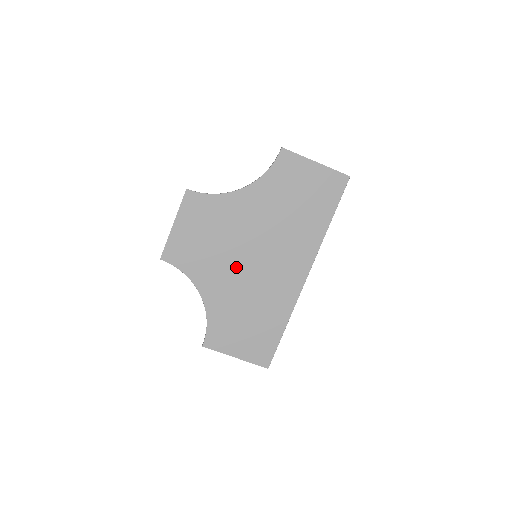
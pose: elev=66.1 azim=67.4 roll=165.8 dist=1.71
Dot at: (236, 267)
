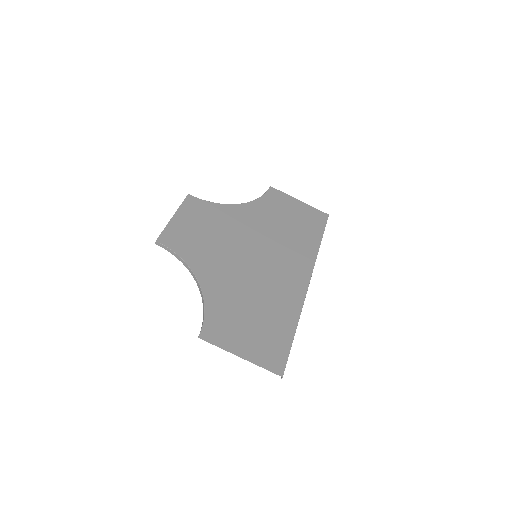
Dot at: (236, 262)
